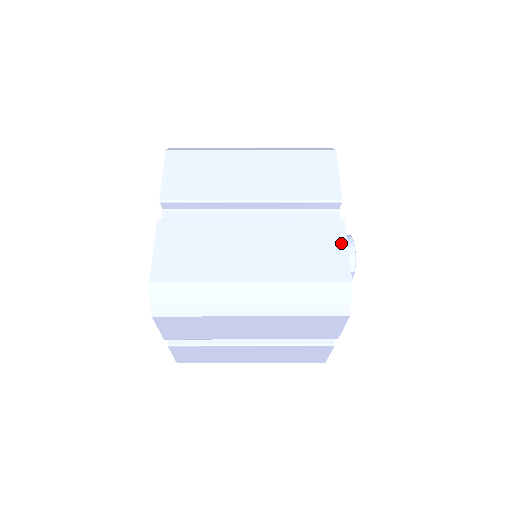
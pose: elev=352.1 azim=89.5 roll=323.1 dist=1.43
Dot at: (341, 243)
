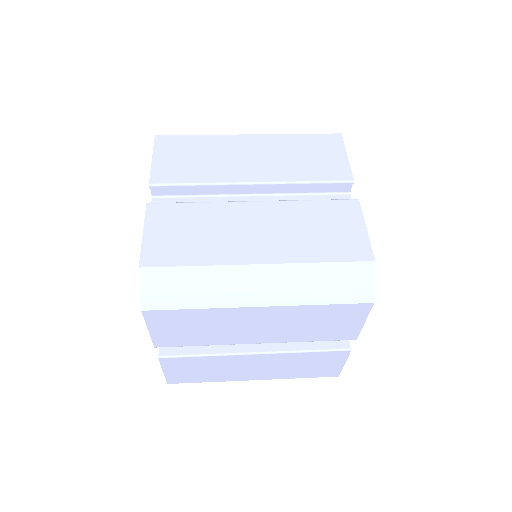
Dot at: (358, 222)
